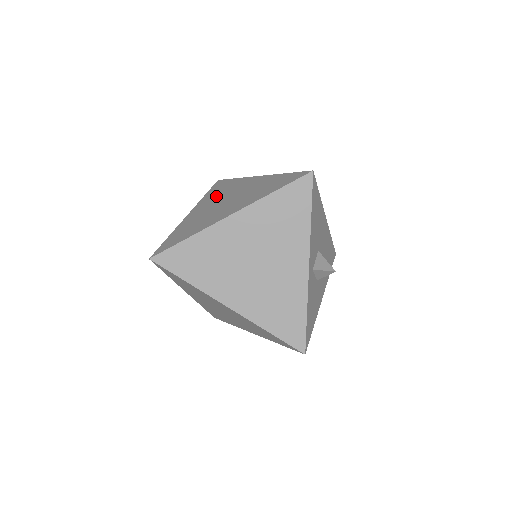
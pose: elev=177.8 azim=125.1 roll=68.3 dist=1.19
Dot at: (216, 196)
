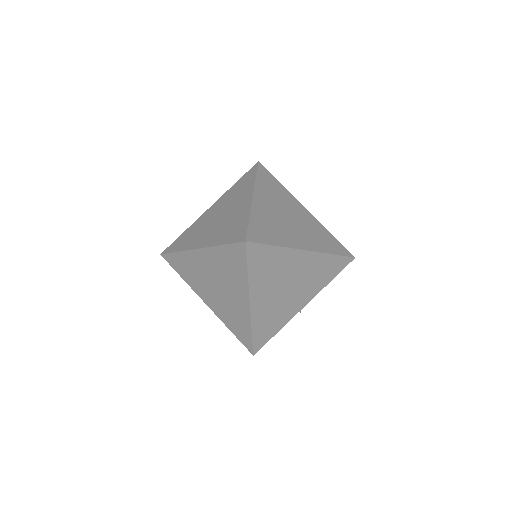
Dot at: (274, 196)
